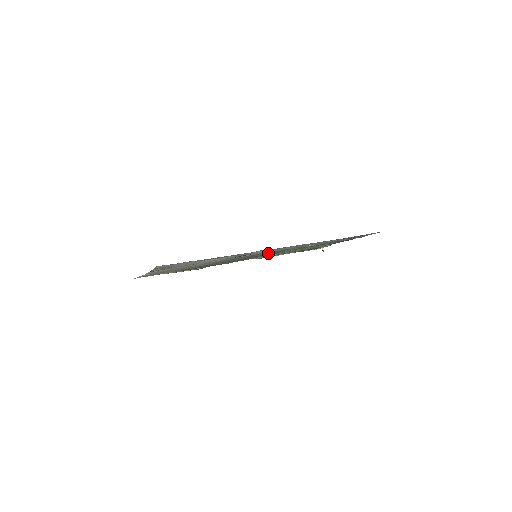
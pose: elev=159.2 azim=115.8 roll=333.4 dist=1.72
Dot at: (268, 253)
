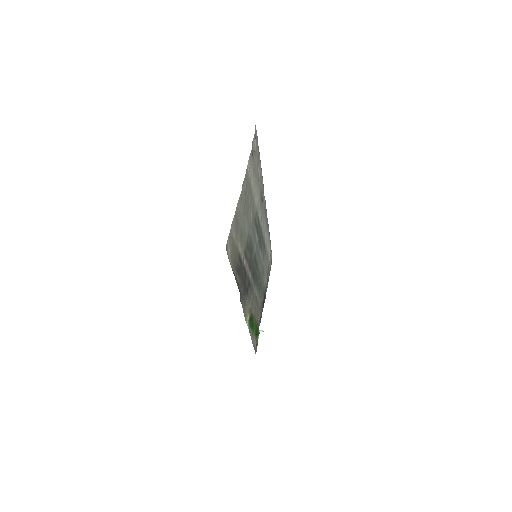
Dot at: (257, 256)
